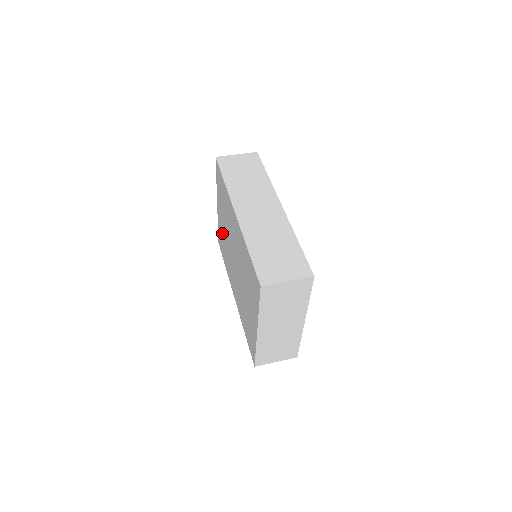
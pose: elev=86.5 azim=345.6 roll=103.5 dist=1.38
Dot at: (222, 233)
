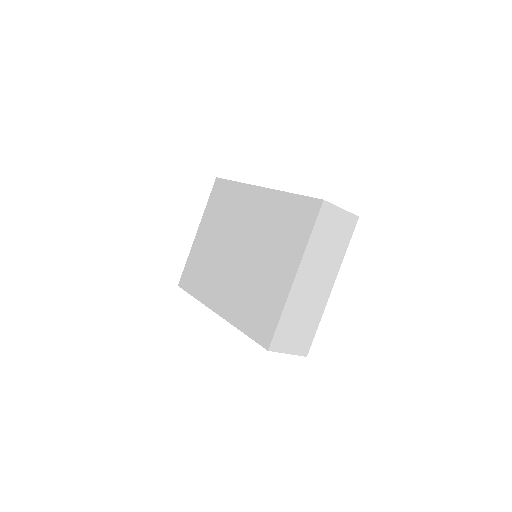
Dot at: (201, 255)
